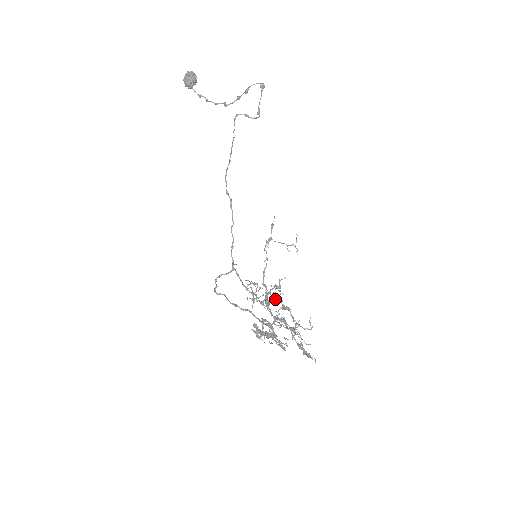
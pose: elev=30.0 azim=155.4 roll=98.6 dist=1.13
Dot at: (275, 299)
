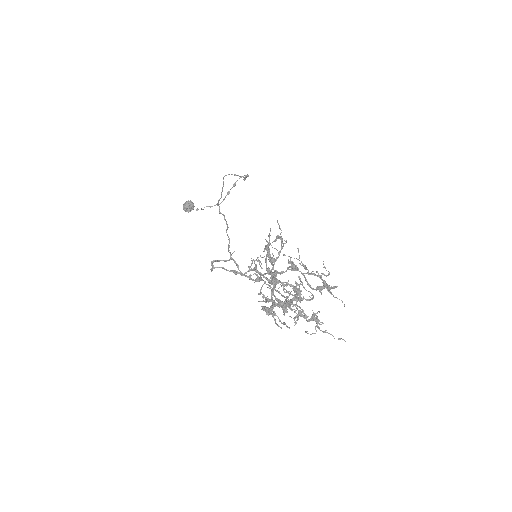
Dot at: (284, 289)
